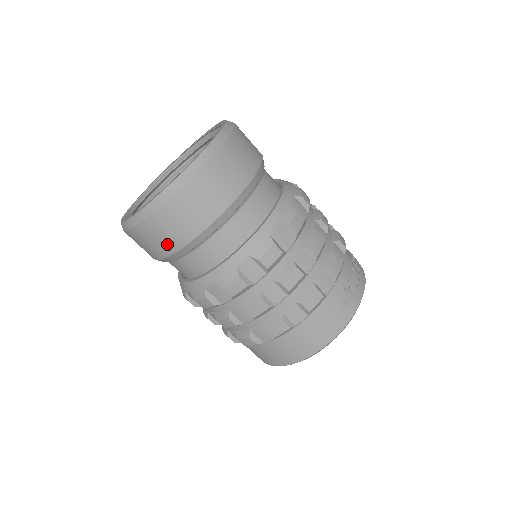
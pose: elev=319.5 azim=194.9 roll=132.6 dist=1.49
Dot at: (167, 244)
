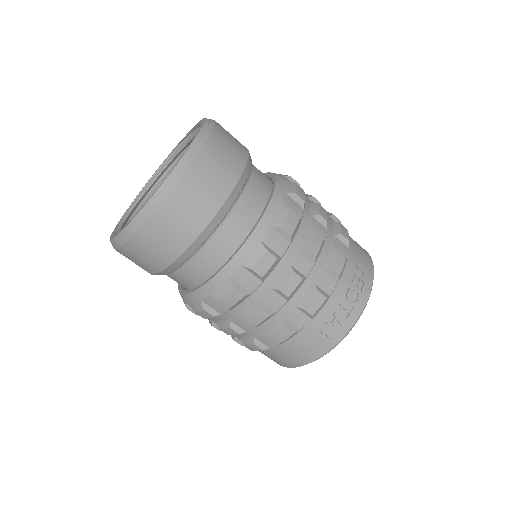
Dot at: occluded
